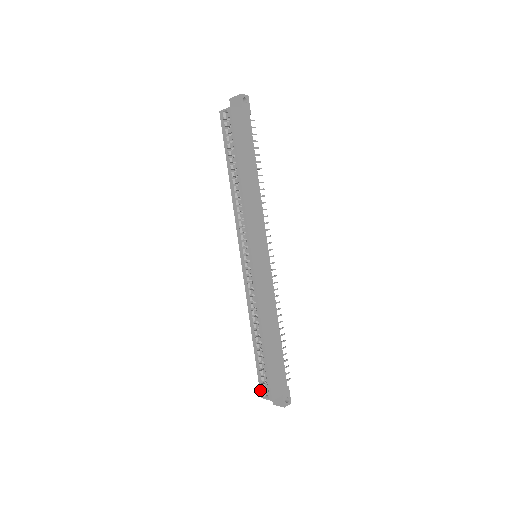
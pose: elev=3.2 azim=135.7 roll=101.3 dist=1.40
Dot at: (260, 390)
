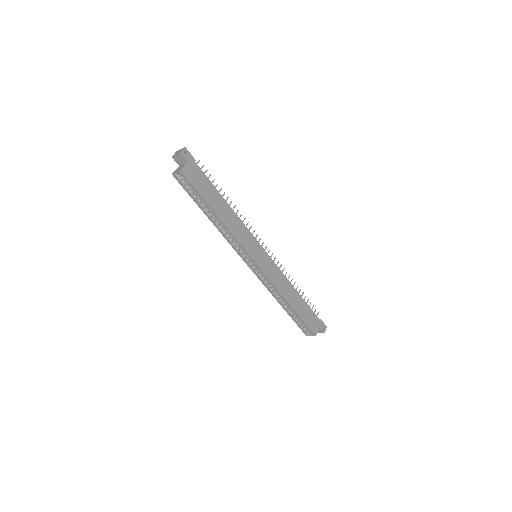
Dot at: occluded
